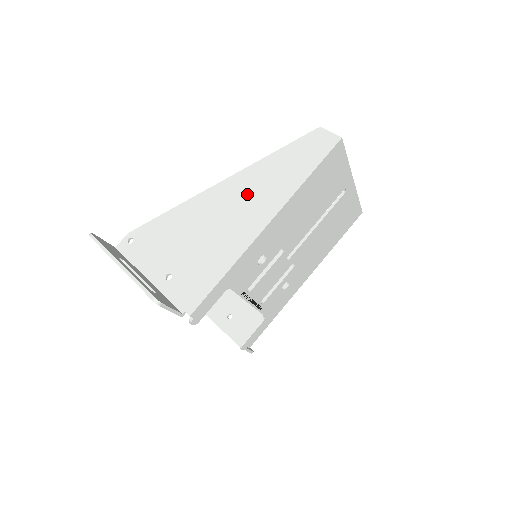
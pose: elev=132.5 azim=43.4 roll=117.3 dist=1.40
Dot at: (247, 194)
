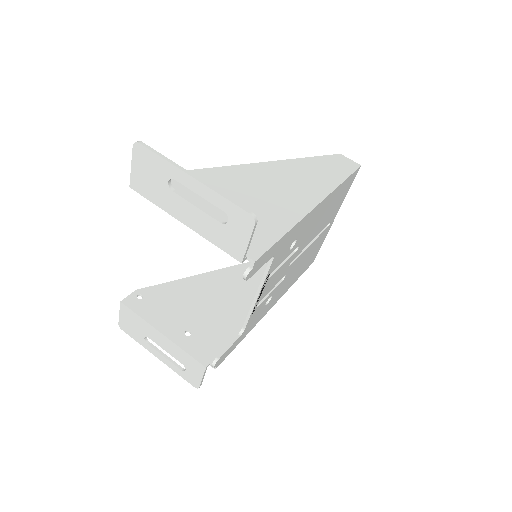
Dot at: (289, 178)
